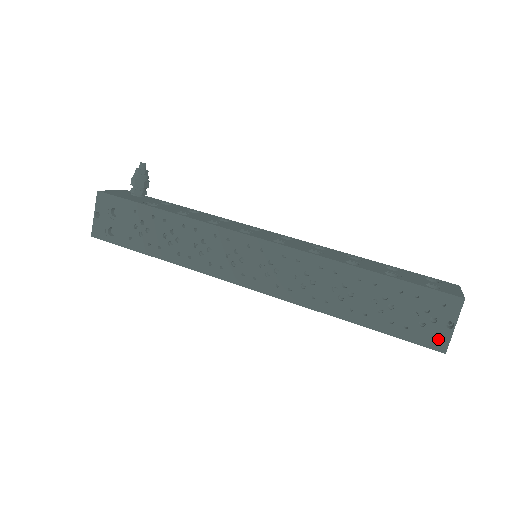
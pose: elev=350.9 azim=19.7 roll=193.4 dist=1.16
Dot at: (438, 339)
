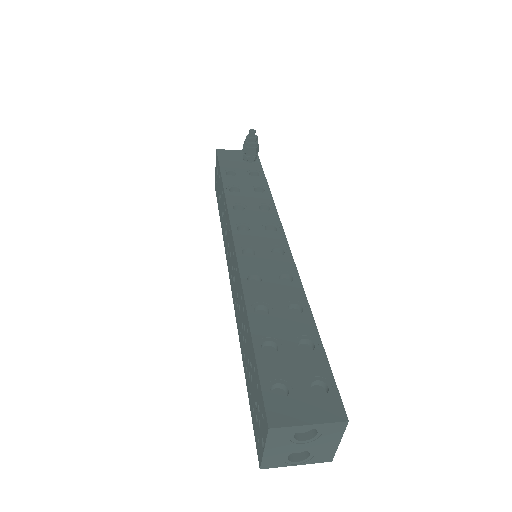
Dot at: (259, 448)
